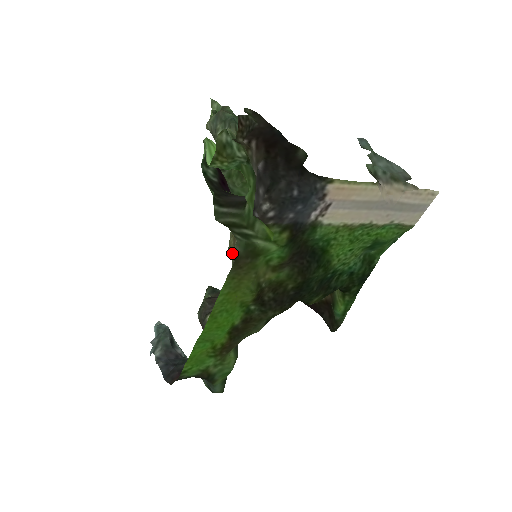
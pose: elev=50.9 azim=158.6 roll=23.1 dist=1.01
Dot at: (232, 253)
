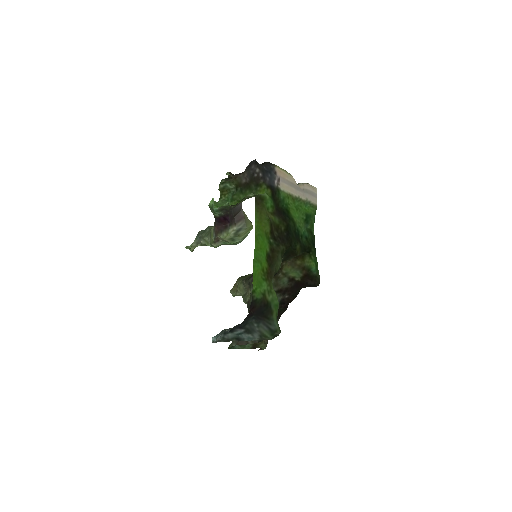
Dot at: (239, 286)
